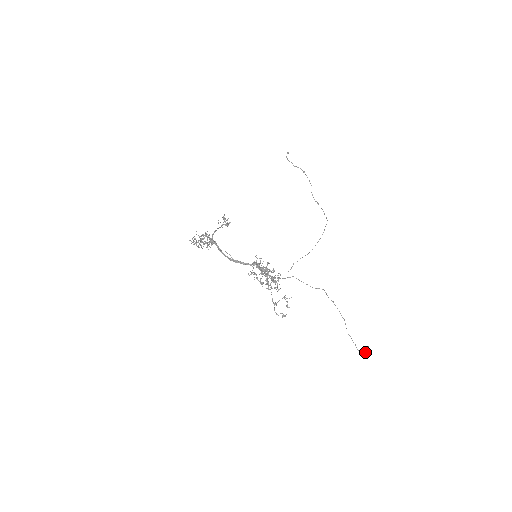
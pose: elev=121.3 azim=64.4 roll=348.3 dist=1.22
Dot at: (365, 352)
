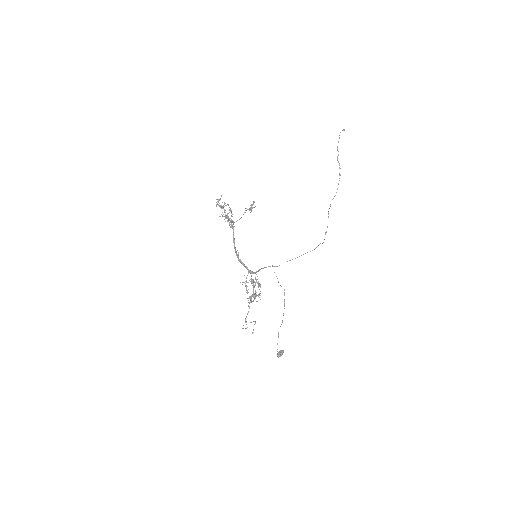
Dot at: (280, 354)
